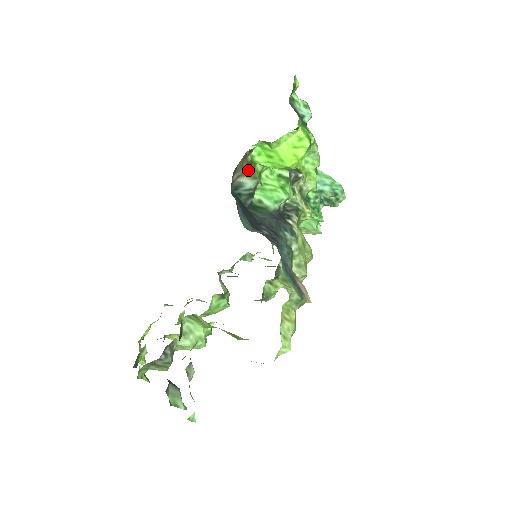
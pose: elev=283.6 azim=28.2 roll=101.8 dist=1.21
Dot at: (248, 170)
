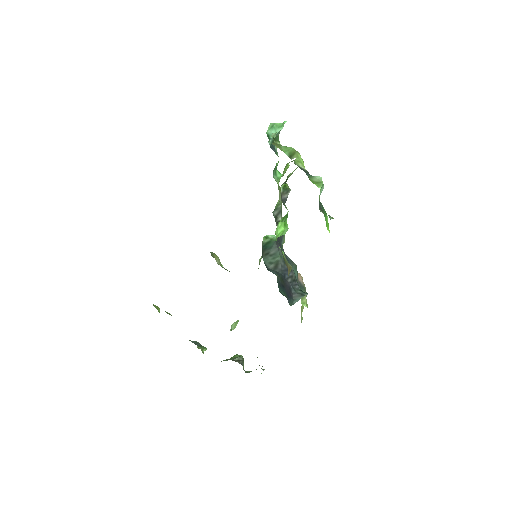
Dot at: (288, 270)
